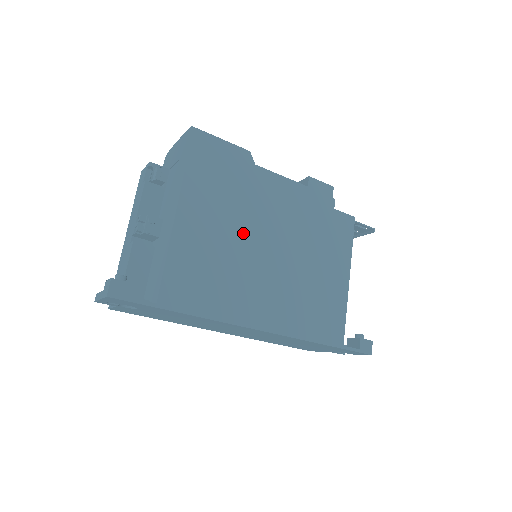
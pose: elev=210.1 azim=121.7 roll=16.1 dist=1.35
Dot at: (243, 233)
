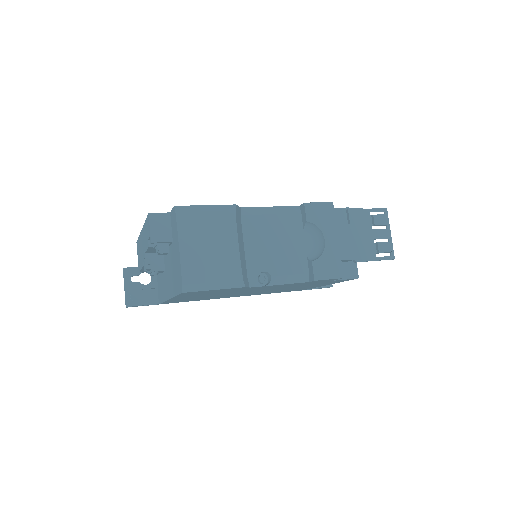
Dot at: occluded
